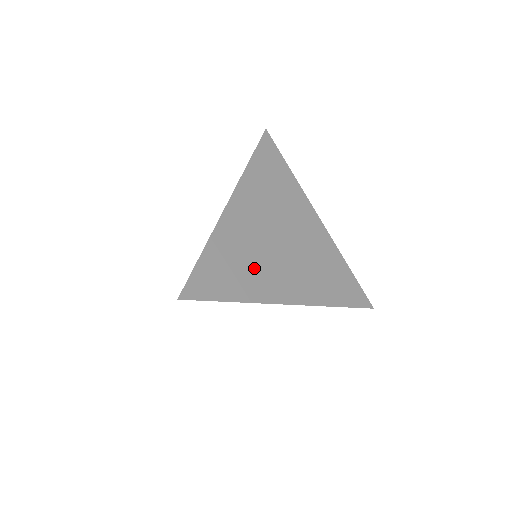
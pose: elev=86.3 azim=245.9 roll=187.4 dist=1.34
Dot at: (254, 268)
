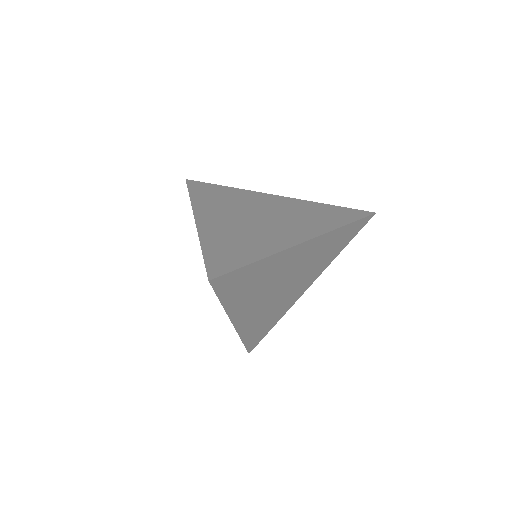
Dot at: (254, 238)
